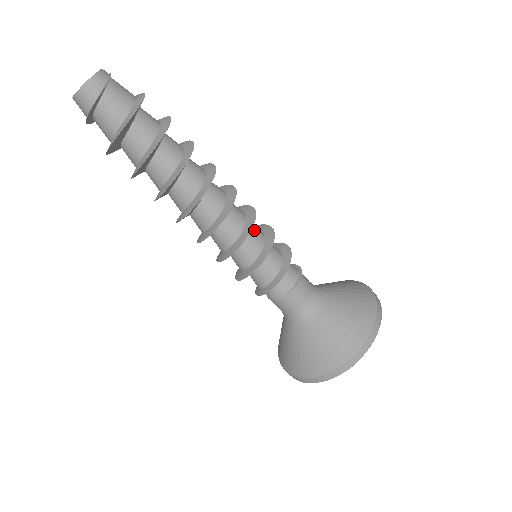
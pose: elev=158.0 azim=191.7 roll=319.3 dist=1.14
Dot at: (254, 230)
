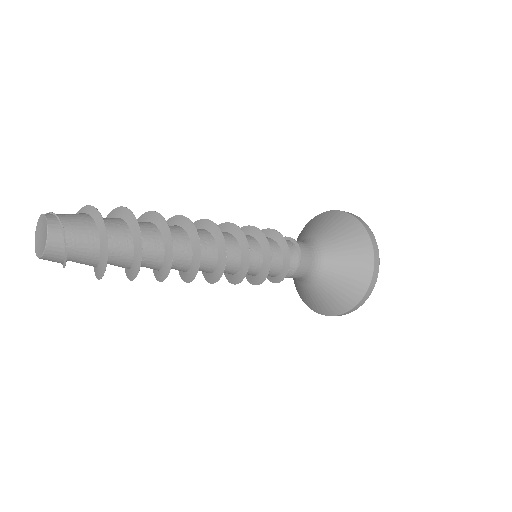
Dot at: occluded
